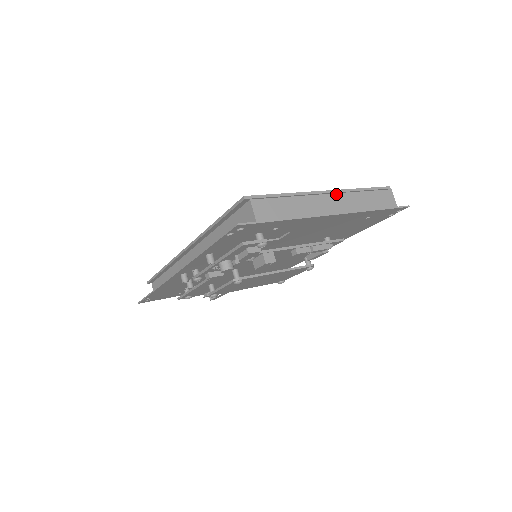
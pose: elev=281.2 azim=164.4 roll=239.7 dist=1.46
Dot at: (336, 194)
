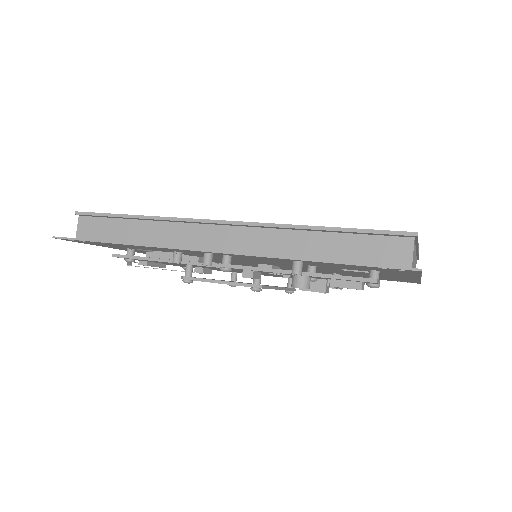
Dot at: occluded
